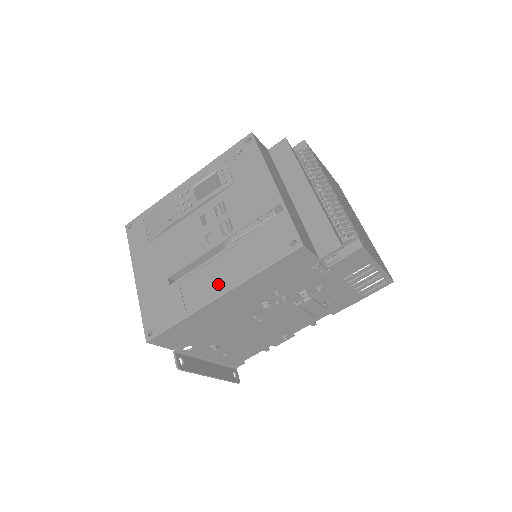
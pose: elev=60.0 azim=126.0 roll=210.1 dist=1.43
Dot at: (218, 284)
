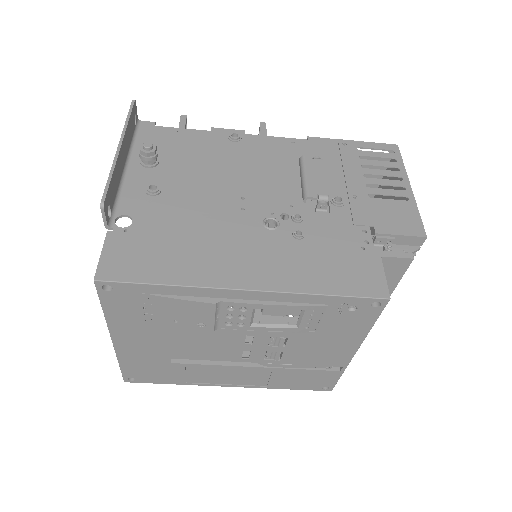
Dot at: (234, 381)
